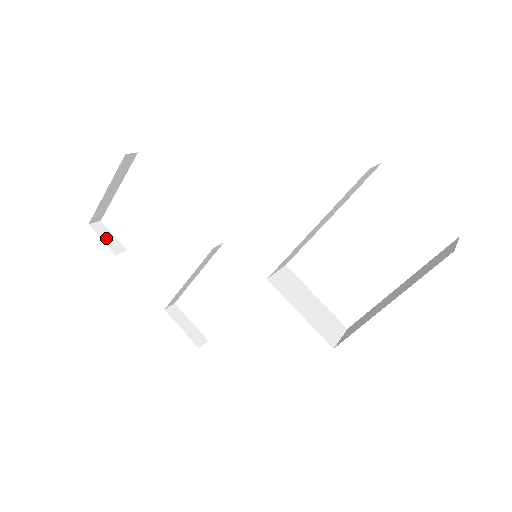
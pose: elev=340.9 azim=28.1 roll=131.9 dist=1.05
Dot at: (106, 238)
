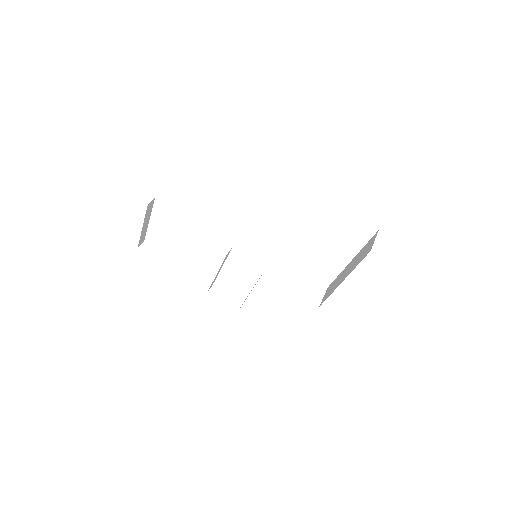
Dot at: (152, 254)
